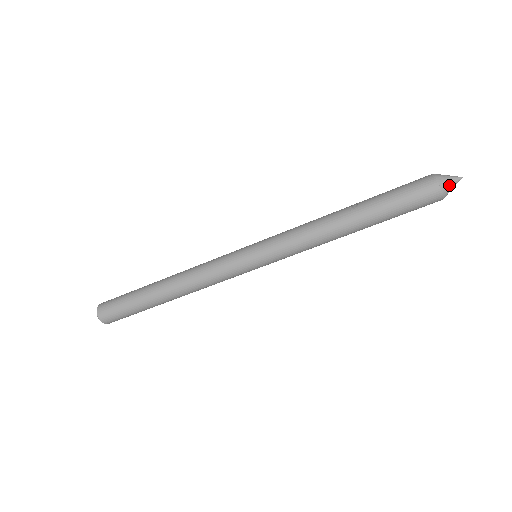
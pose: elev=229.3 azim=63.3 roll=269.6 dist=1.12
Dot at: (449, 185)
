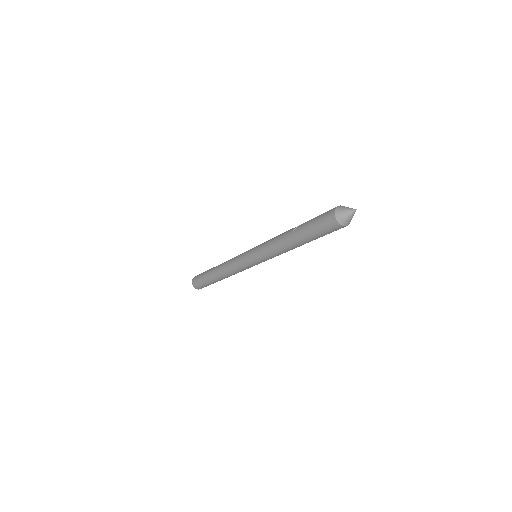
Dot at: (344, 217)
